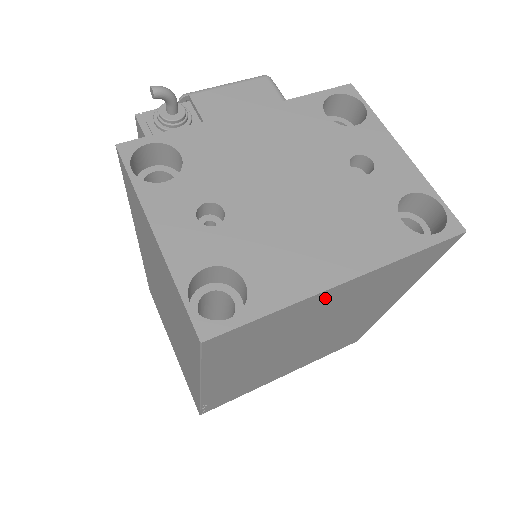
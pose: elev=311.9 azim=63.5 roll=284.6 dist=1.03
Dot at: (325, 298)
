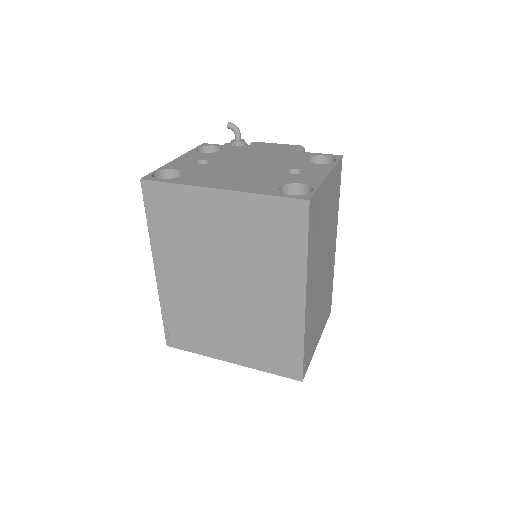
Dot at: (210, 201)
